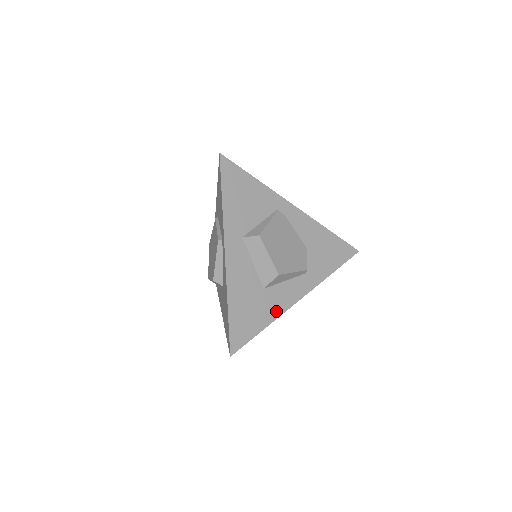
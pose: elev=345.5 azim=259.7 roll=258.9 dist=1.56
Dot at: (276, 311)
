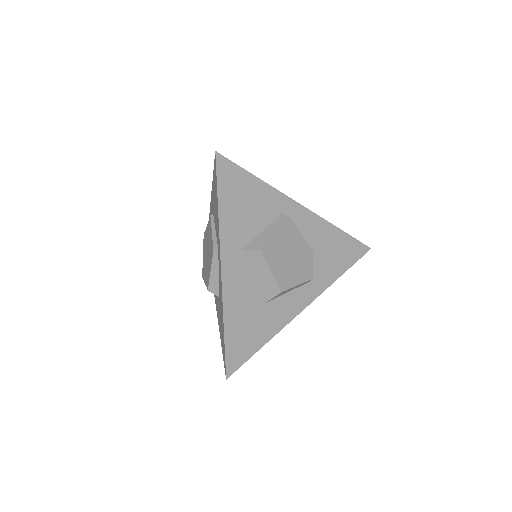
Dot at: (277, 326)
